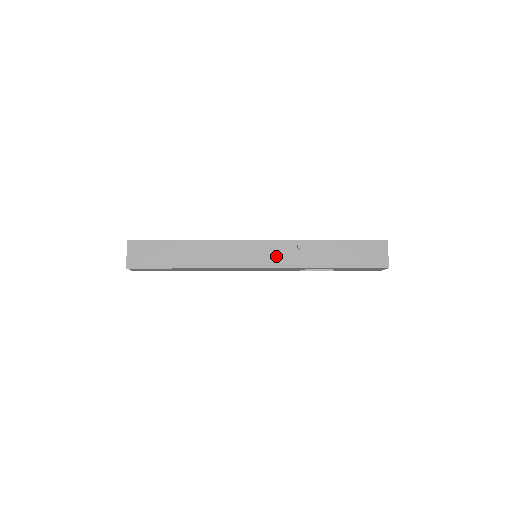
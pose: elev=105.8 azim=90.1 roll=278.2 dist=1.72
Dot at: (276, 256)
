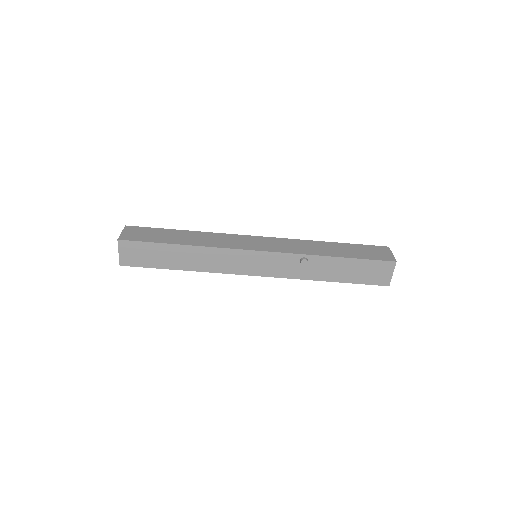
Dot at: (277, 267)
